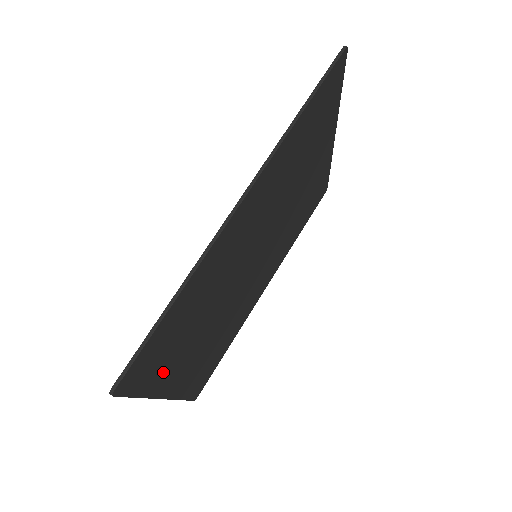
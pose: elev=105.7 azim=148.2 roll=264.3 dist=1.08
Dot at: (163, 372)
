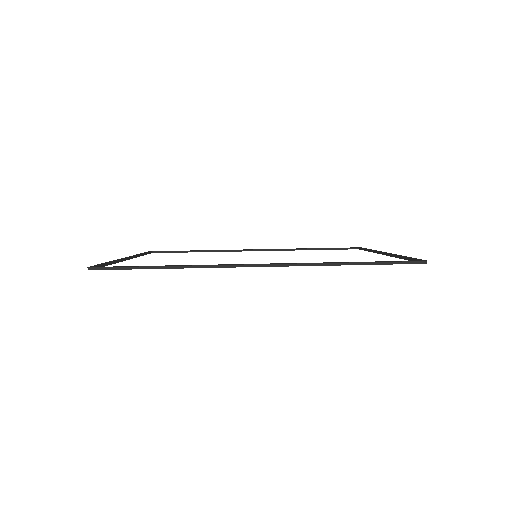
Dot at: occluded
